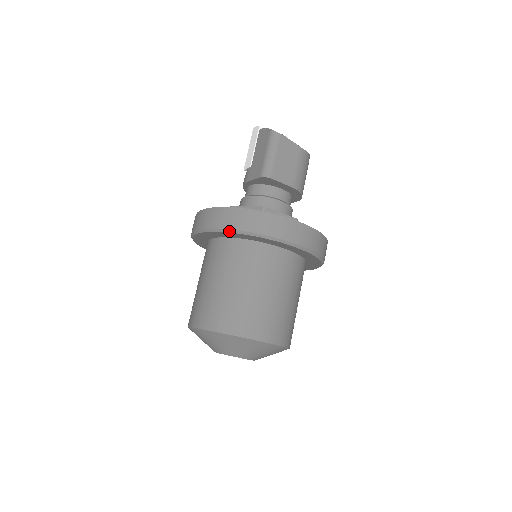
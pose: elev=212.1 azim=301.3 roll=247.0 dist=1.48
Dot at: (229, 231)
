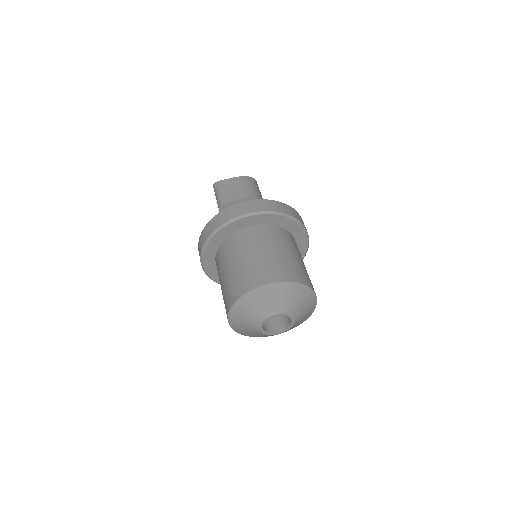
Dot at: (205, 246)
